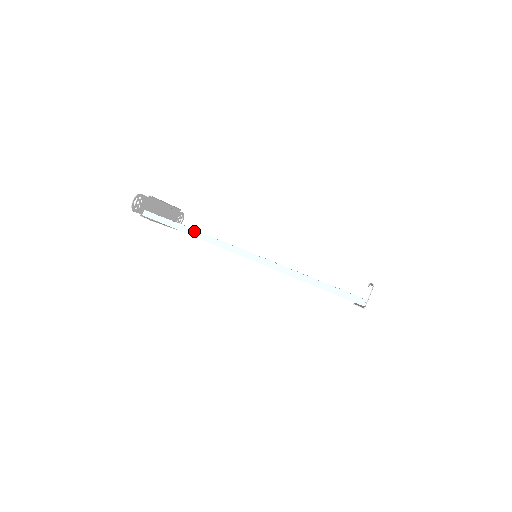
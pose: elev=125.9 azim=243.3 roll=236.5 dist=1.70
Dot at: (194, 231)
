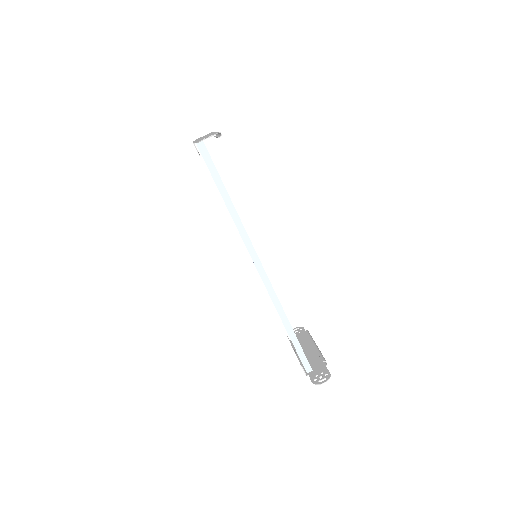
Dot at: (234, 208)
